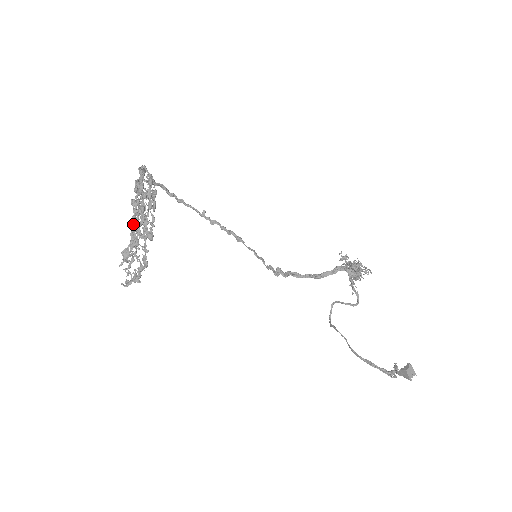
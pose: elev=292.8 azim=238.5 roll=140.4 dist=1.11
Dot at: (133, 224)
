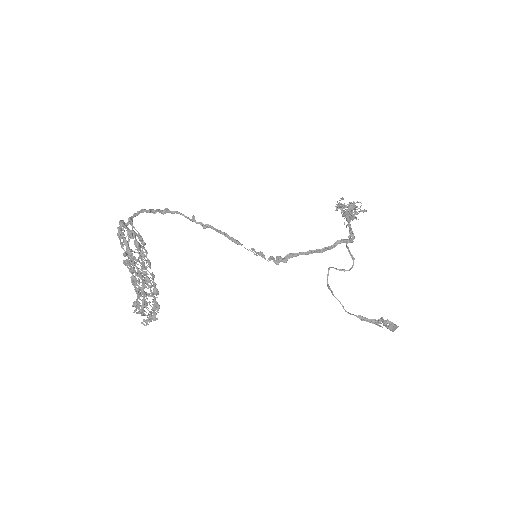
Dot at: occluded
